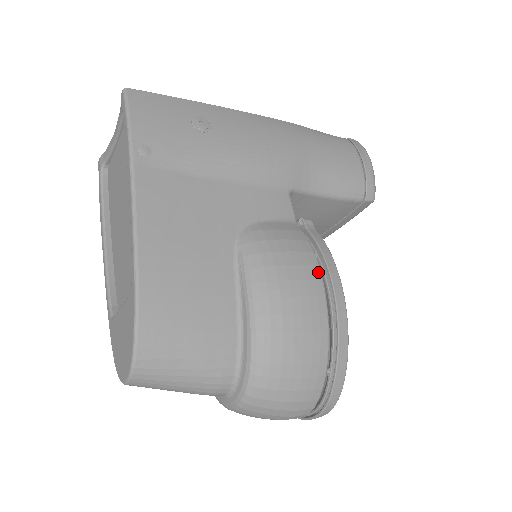
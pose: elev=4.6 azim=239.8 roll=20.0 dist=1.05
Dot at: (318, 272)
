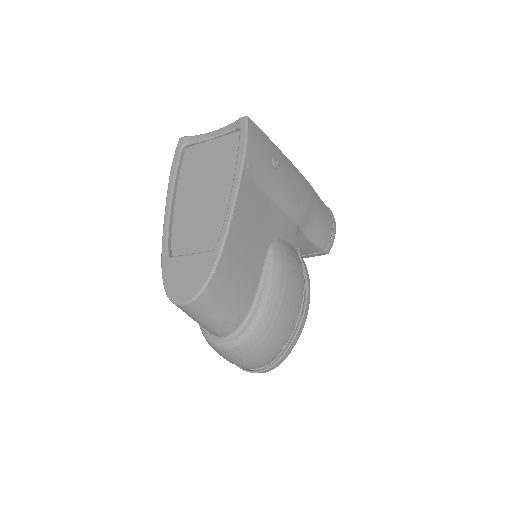
Dot at: (303, 285)
